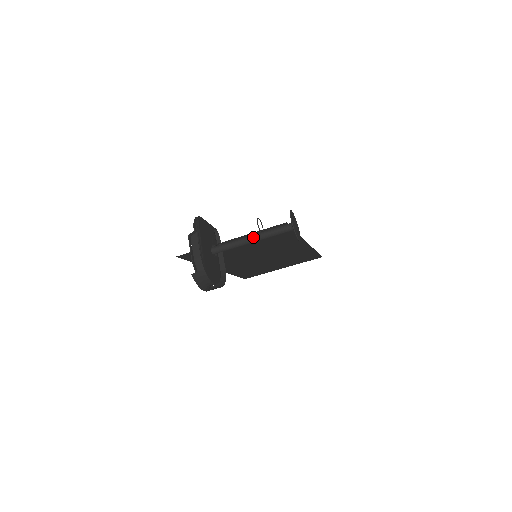
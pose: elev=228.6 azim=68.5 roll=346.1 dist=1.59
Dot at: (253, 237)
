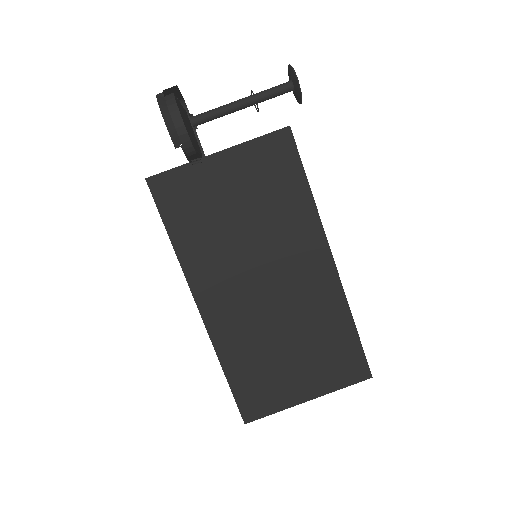
Dot at: (243, 98)
